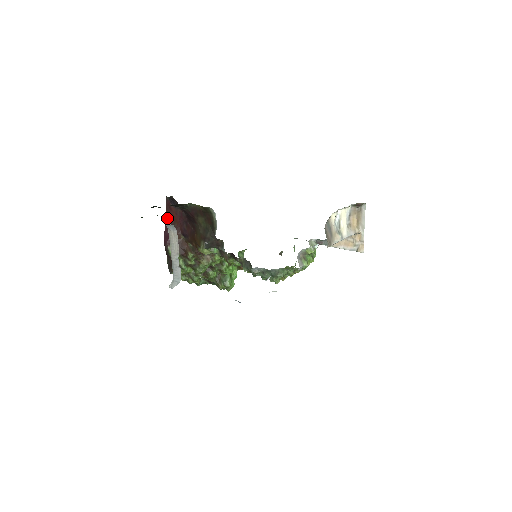
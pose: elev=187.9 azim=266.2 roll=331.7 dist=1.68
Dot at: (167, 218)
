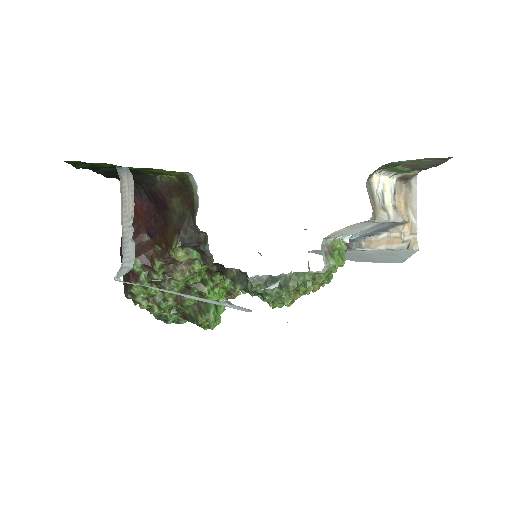
Dot at: occluded
